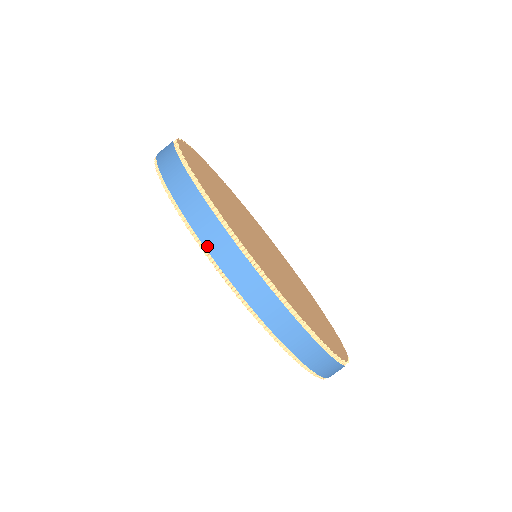
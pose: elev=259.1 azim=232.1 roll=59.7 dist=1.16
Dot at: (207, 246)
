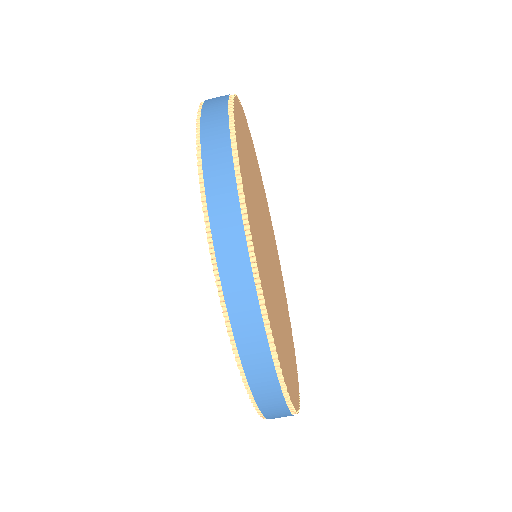
Dot at: (208, 191)
